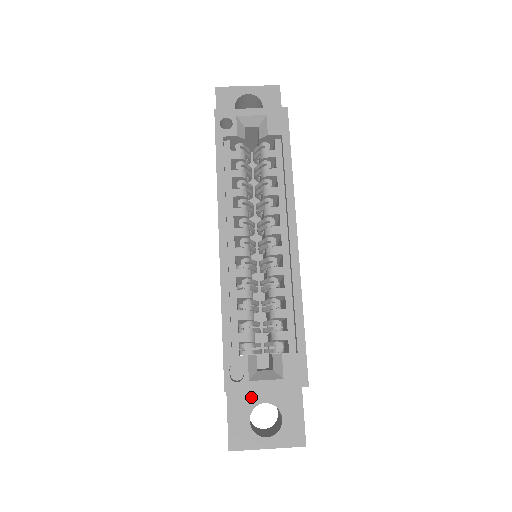
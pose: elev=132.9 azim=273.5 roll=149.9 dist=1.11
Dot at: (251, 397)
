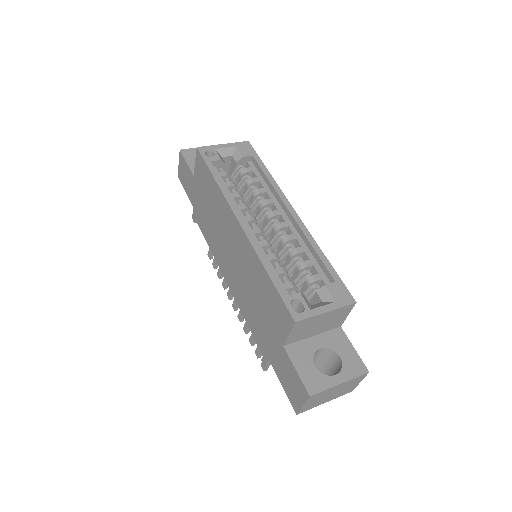
Dot at: (307, 347)
